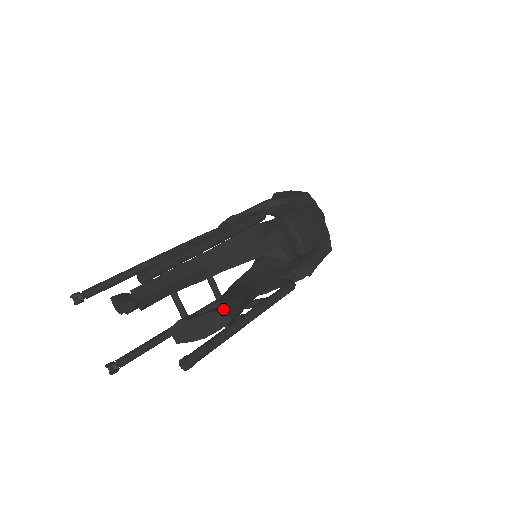
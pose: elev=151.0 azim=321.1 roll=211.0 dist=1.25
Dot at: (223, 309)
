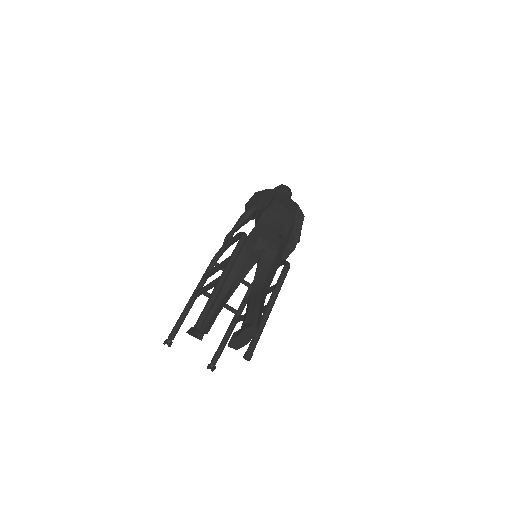
Dot at: (249, 325)
